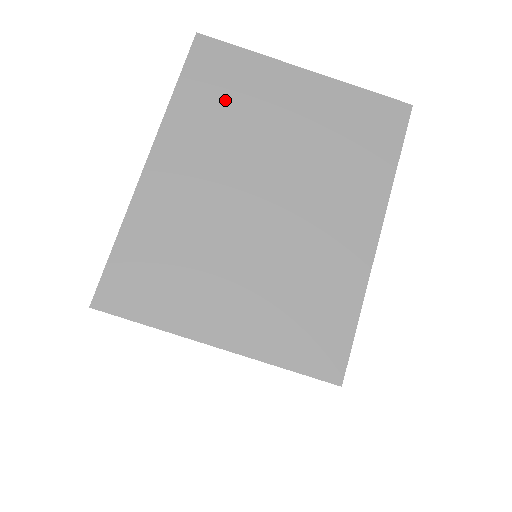
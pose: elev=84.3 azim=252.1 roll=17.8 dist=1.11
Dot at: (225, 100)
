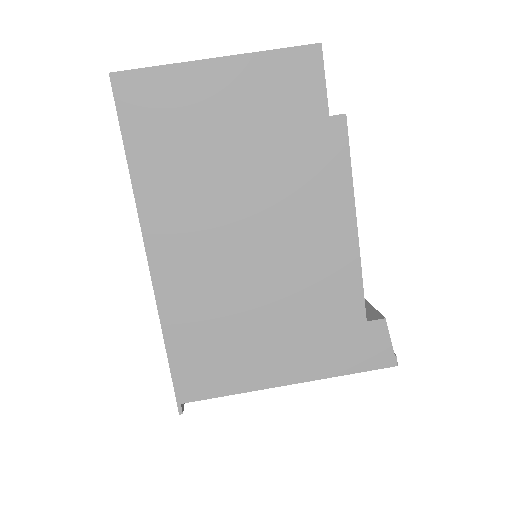
Dot at: occluded
